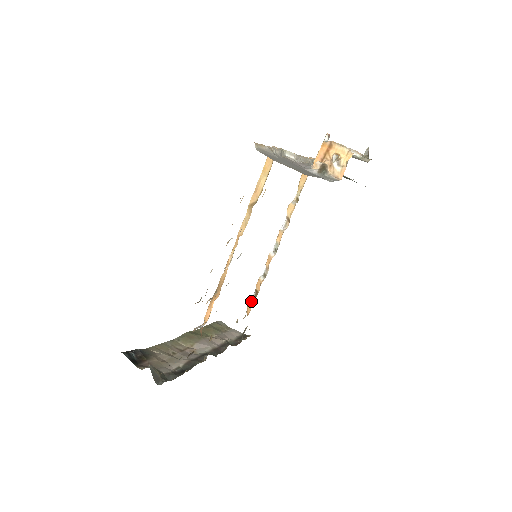
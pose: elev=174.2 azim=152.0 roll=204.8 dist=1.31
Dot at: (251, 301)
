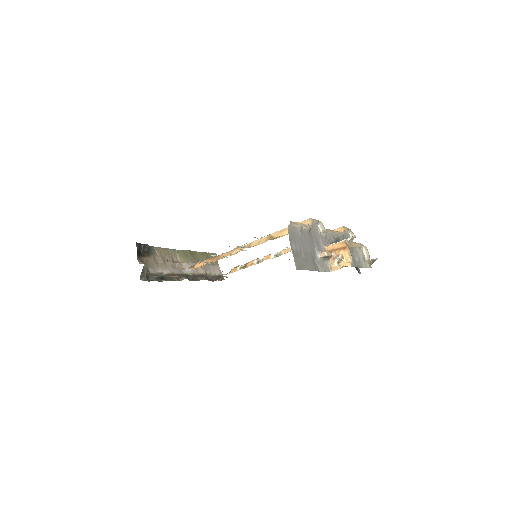
Dot at: (239, 267)
